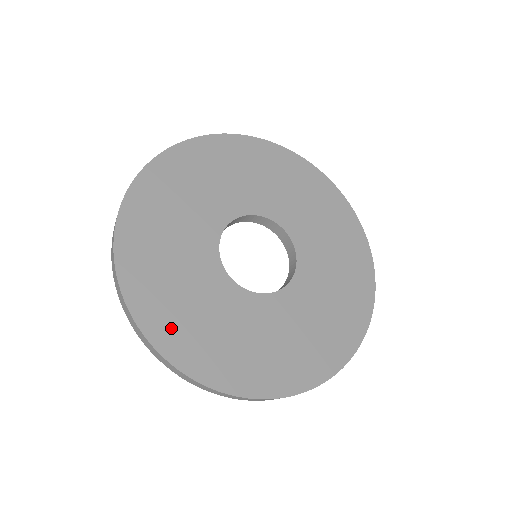
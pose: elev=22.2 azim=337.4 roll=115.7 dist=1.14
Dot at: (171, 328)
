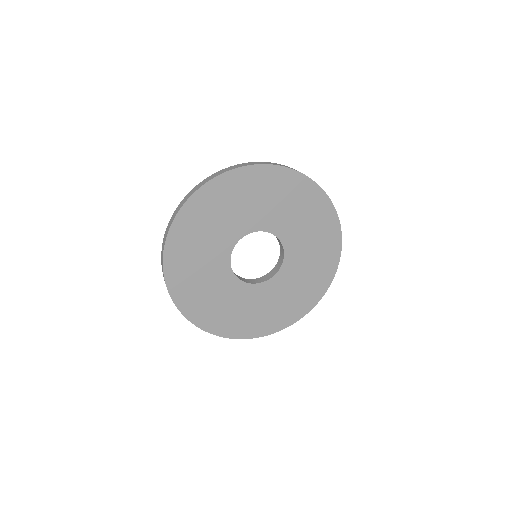
Dot at: (247, 327)
